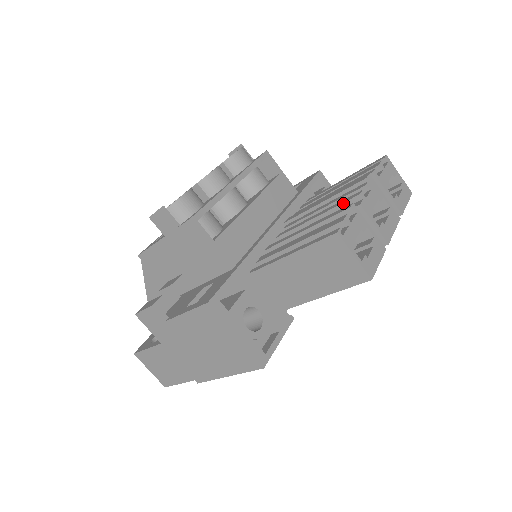
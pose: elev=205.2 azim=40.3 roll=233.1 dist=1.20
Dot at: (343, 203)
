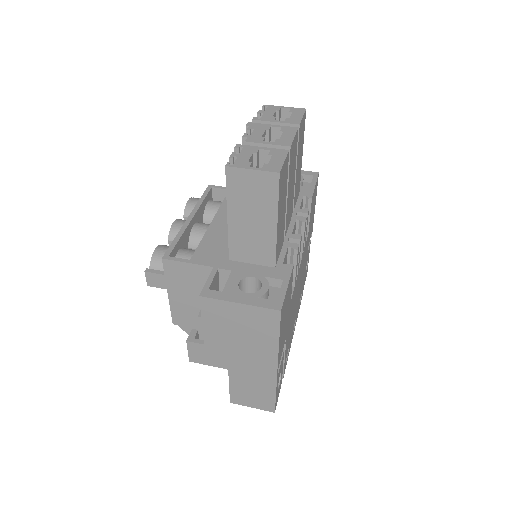
Dot at: occluded
